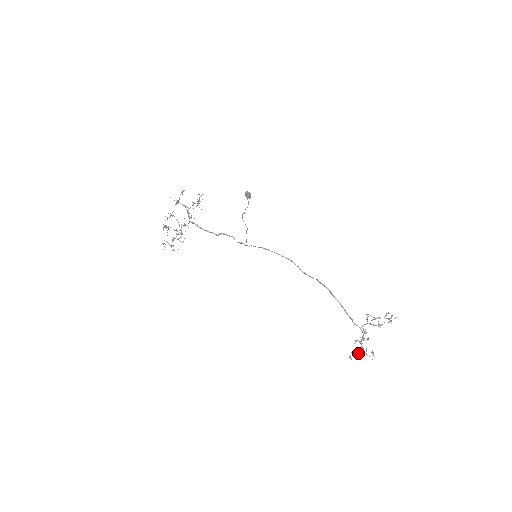
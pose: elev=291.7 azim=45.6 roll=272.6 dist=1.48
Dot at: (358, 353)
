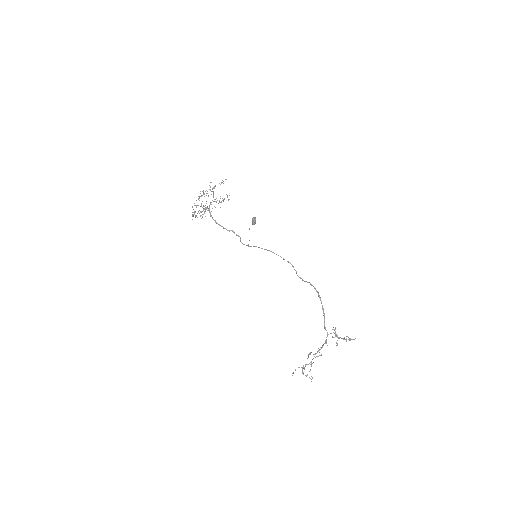
Dot at: (302, 371)
